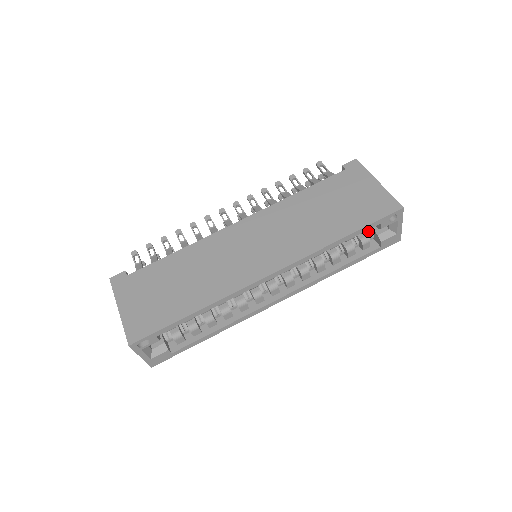
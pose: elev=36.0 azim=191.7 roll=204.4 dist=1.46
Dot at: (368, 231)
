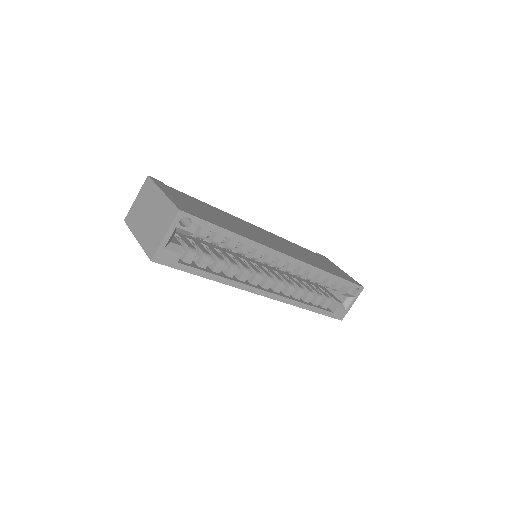
Dot at: occluded
